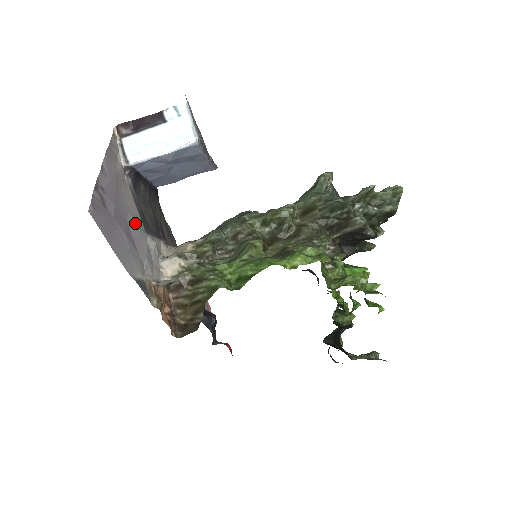
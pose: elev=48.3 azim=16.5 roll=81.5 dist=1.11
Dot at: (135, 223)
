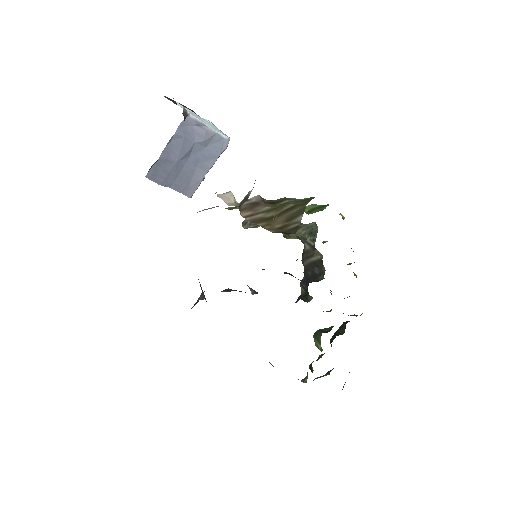
Dot at: occluded
